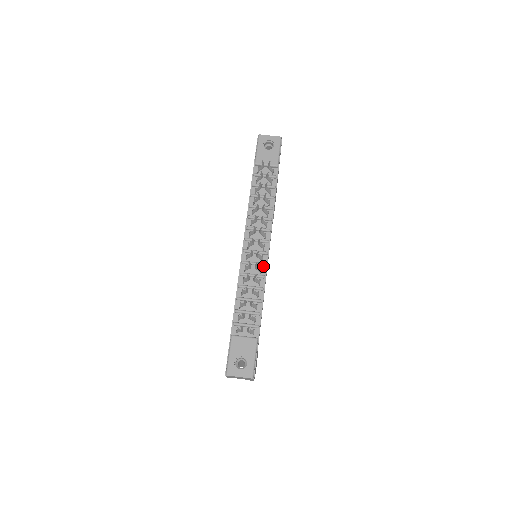
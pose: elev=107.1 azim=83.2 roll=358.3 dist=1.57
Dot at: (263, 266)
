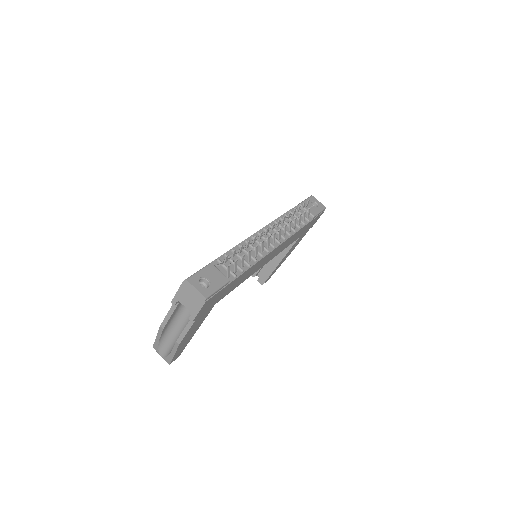
Dot at: (265, 251)
